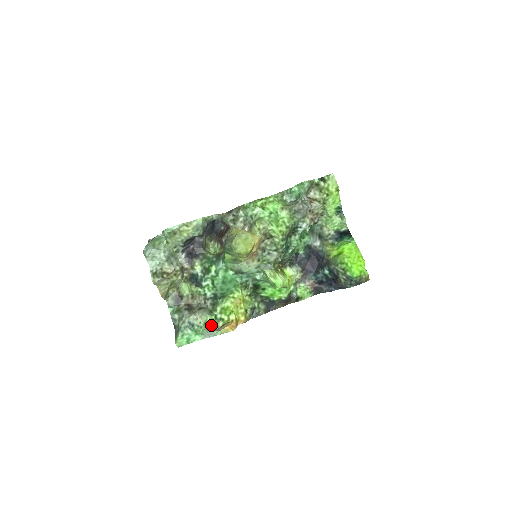
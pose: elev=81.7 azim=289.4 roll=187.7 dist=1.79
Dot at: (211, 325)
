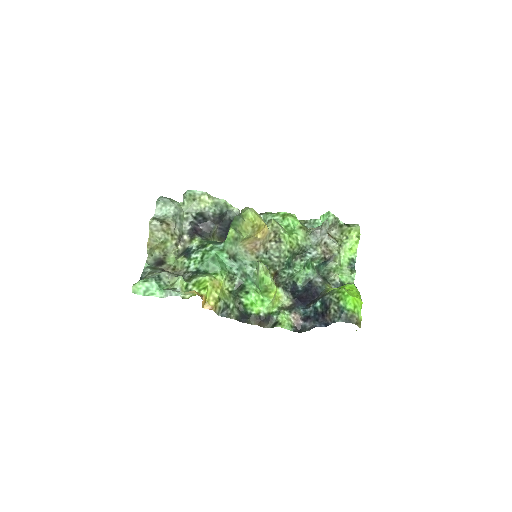
Dot at: (178, 288)
